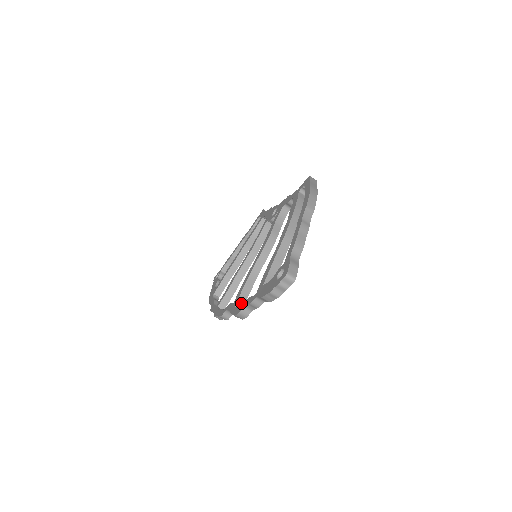
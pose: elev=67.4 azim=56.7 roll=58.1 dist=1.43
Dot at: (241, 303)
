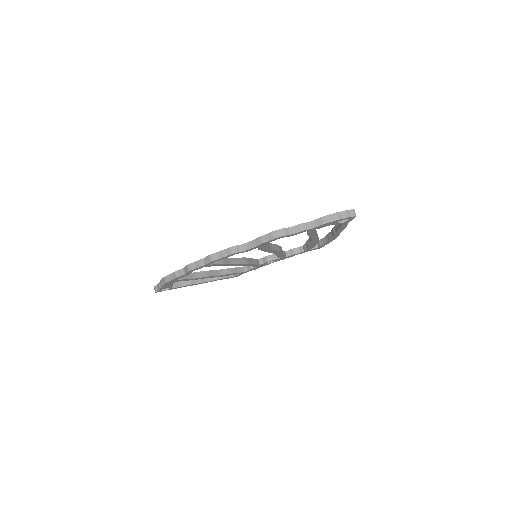
Dot at: occluded
